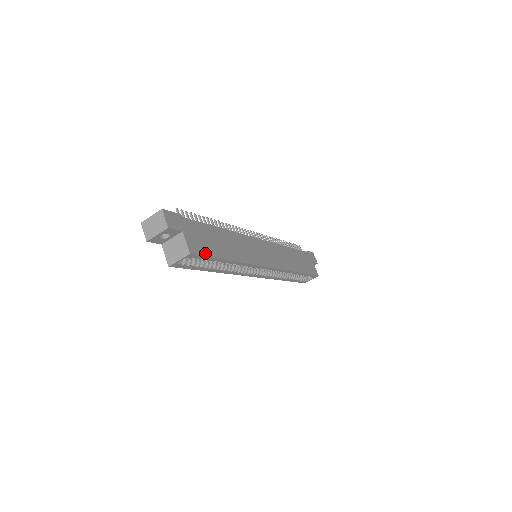
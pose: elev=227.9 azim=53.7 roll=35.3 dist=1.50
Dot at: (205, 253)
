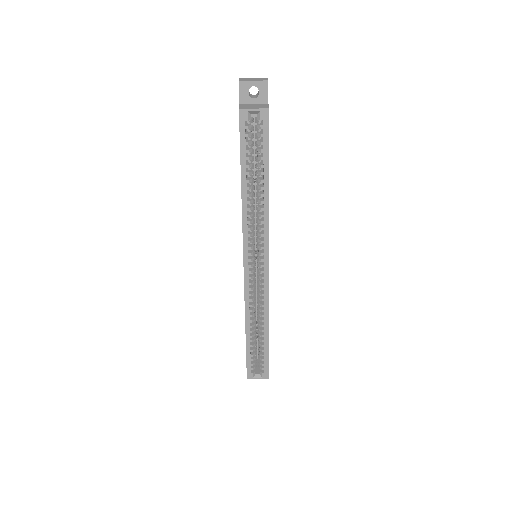
Dot at: occluded
